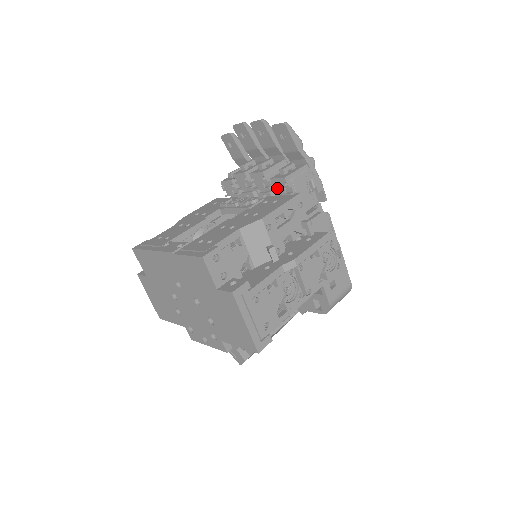
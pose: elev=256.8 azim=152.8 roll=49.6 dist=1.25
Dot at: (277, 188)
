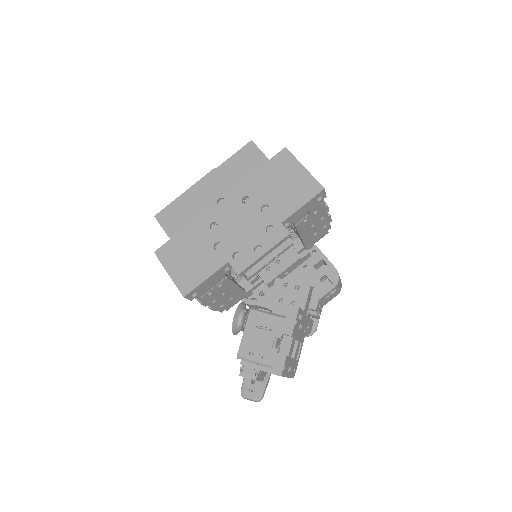
Dot at: occluded
